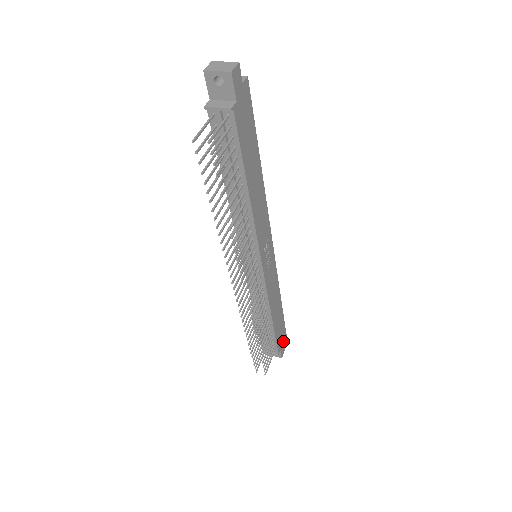
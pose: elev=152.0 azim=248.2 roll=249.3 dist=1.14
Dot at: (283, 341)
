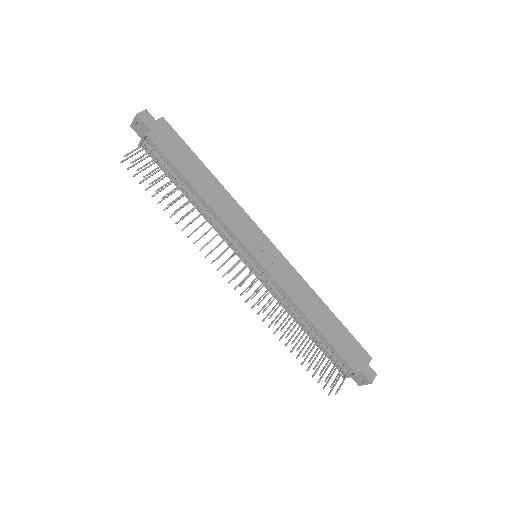
Dot at: (364, 361)
